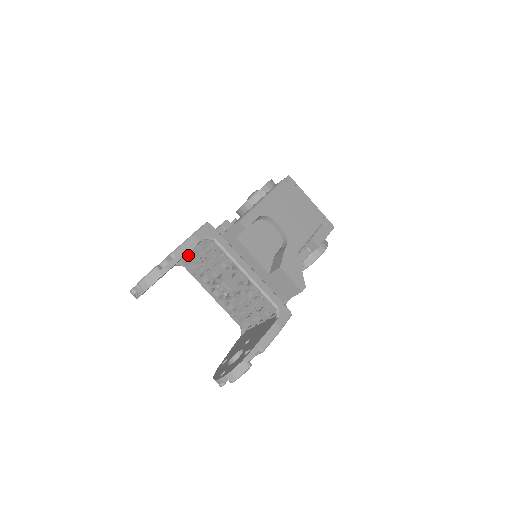
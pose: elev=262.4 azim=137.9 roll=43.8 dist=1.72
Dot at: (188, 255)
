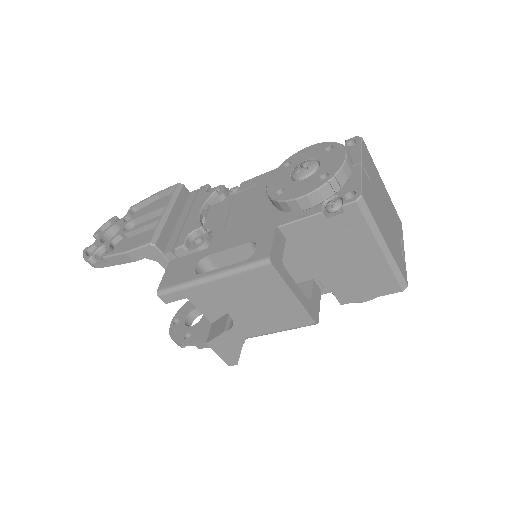
Dot at: occluded
